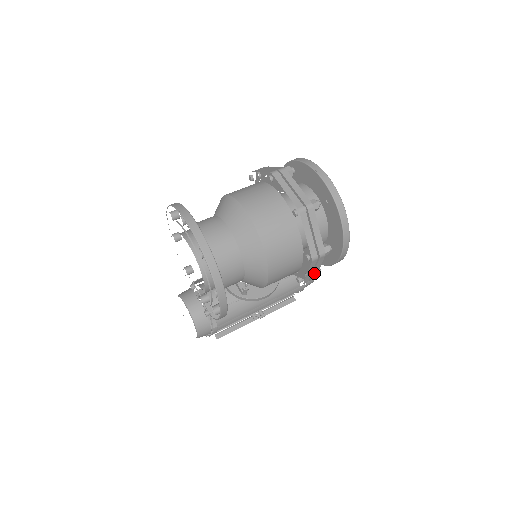
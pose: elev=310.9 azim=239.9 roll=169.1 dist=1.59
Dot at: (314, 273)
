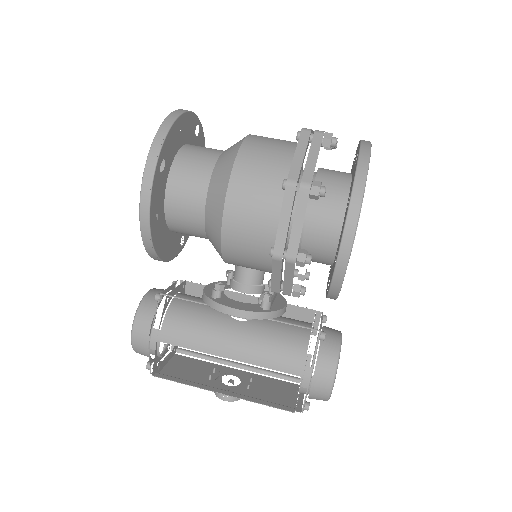
Dot at: (293, 236)
